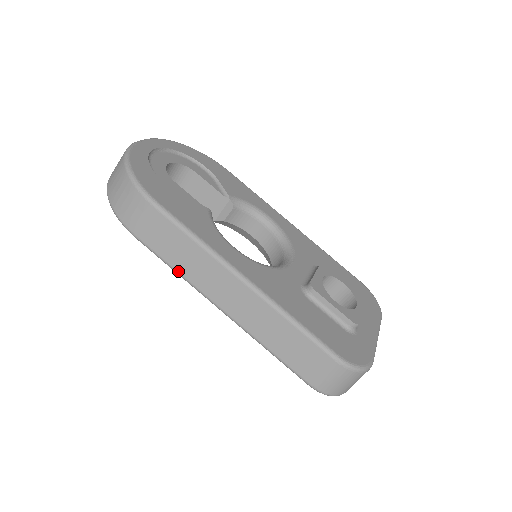
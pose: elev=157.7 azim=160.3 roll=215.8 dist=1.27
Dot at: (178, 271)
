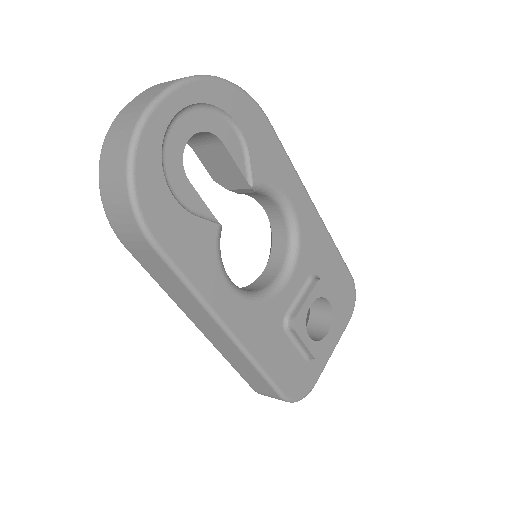
Dot at: (164, 290)
